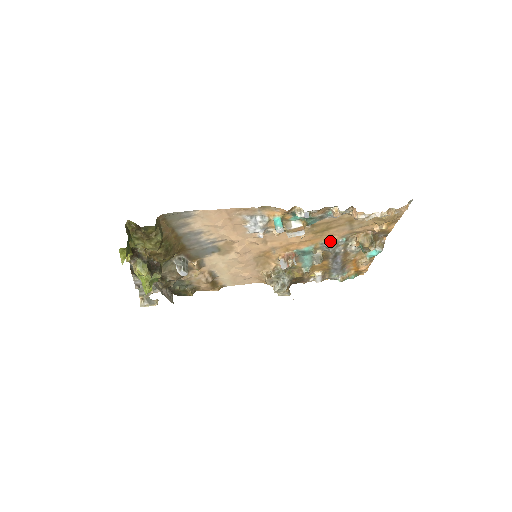
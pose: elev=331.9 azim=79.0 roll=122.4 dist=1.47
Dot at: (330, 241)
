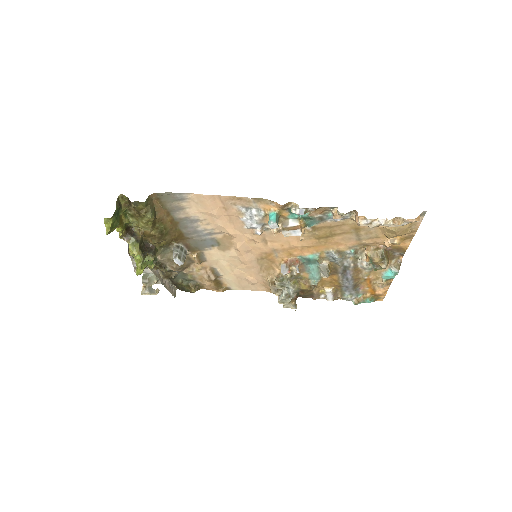
Dot at: (337, 251)
